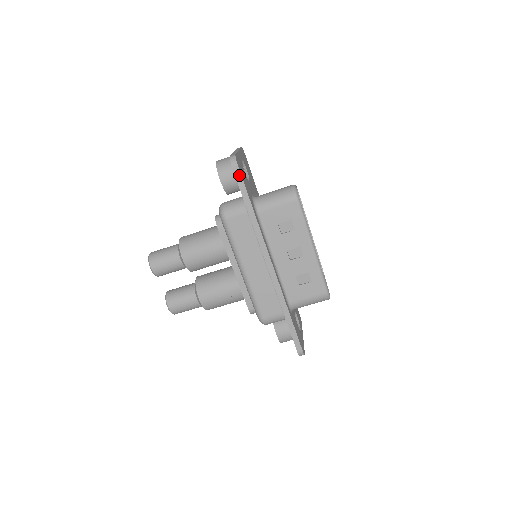
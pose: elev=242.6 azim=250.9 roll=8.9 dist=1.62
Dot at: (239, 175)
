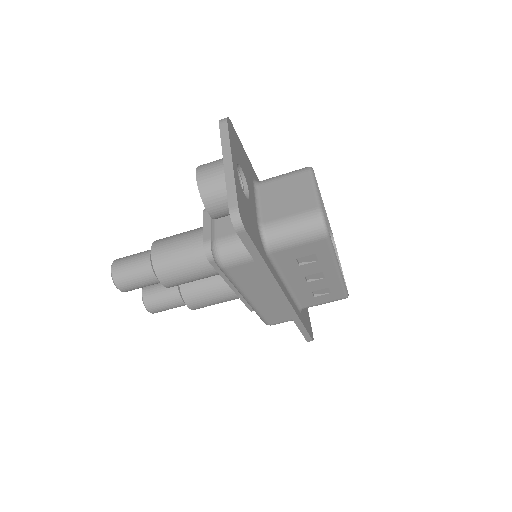
Dot at: (247, 238)
